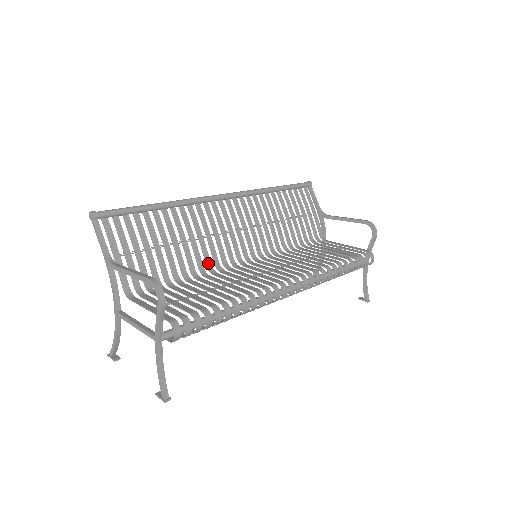
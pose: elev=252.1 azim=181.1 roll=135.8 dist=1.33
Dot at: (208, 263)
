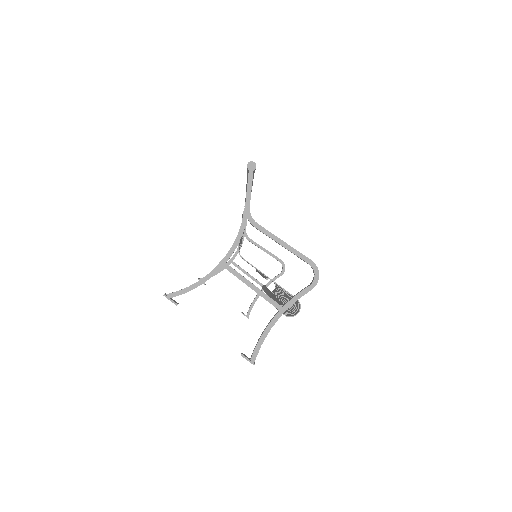
Dot at: occluded
